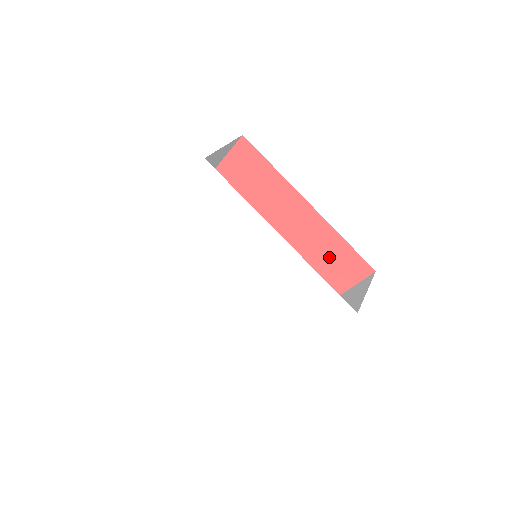
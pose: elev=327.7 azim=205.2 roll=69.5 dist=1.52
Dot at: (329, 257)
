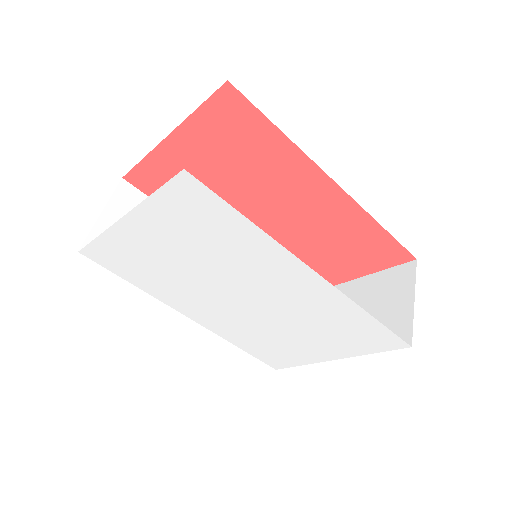
Dot at: (353, 241)
